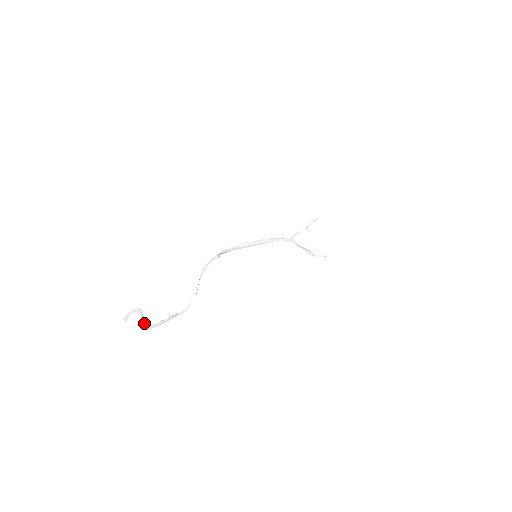
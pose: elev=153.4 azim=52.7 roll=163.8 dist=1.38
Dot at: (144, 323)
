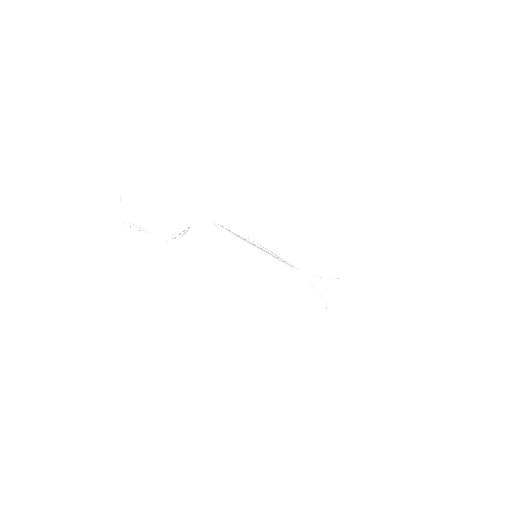
Dot at: (120, 212)
